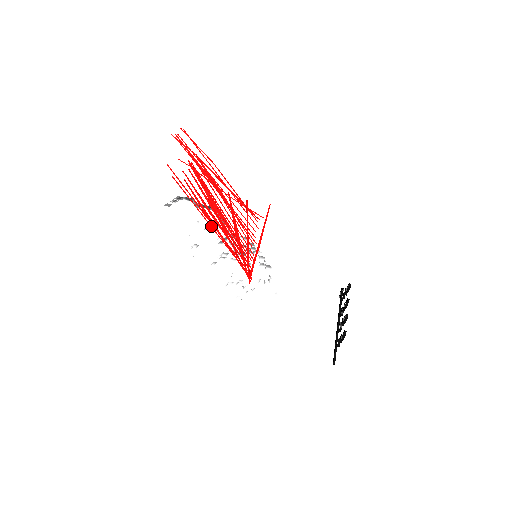
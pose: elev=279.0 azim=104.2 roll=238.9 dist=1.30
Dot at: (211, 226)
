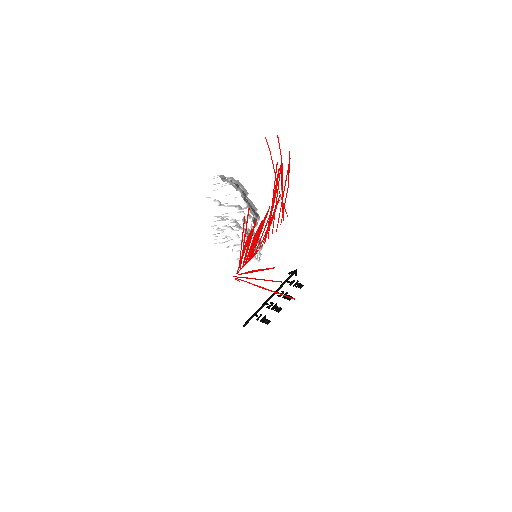
Dot at: occluded
